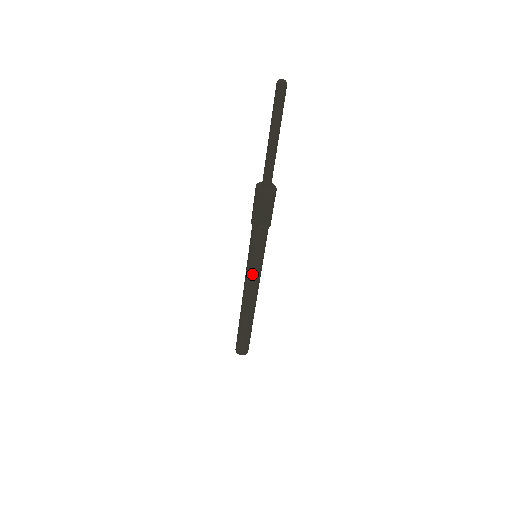
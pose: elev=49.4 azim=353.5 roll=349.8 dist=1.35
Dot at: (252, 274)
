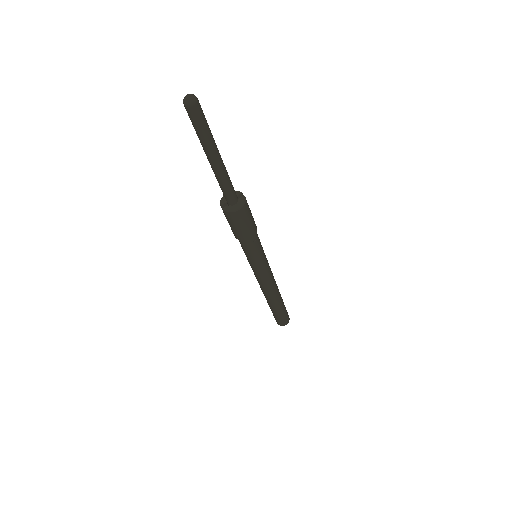
Dot at: (261, 273)
